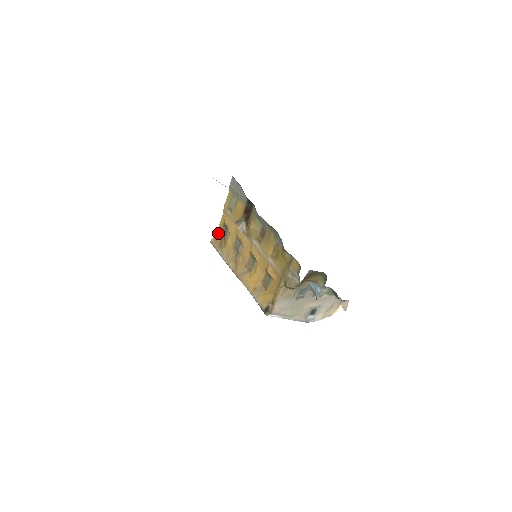
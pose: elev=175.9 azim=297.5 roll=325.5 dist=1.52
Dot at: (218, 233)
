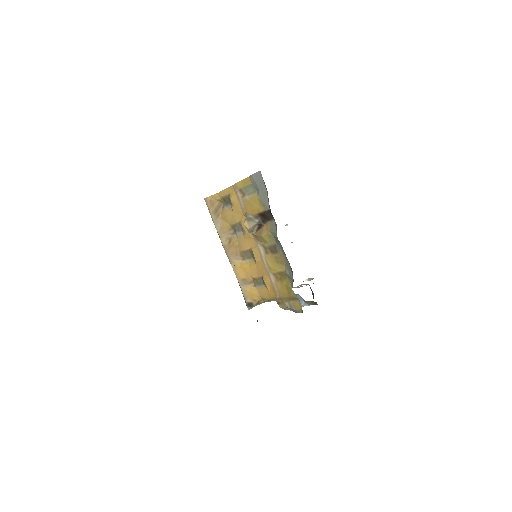
Dot at: (217, 197)
